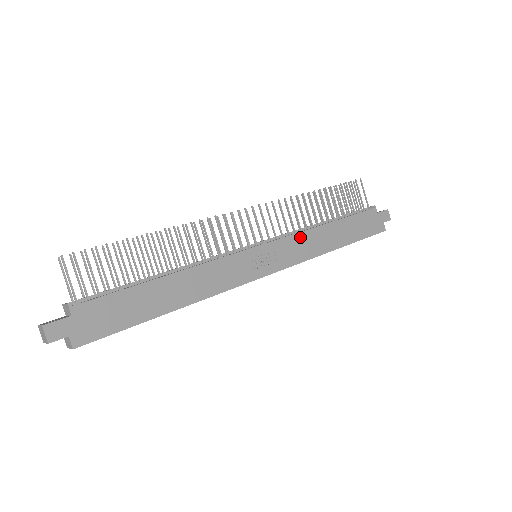
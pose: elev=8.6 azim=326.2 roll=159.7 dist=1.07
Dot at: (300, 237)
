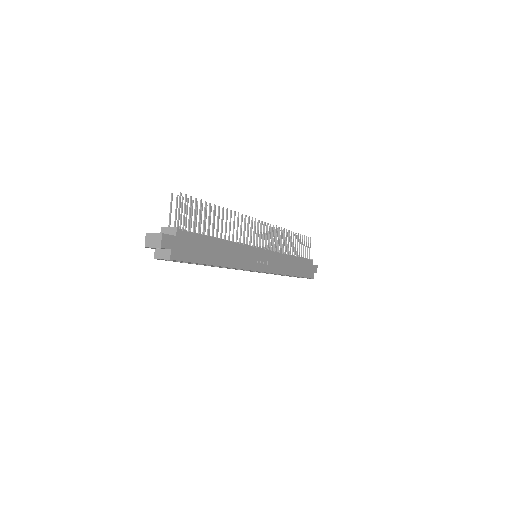
Dot at: (280, 256)
